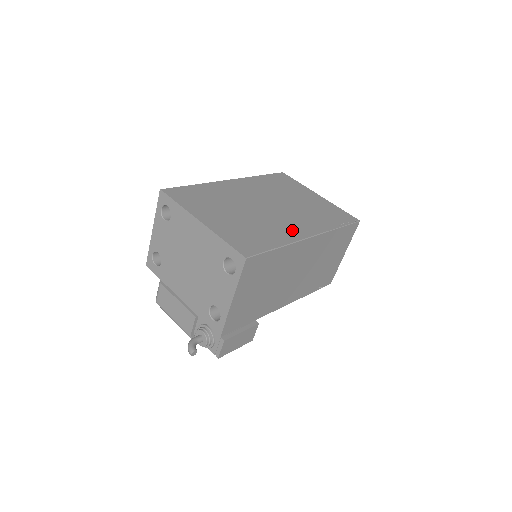
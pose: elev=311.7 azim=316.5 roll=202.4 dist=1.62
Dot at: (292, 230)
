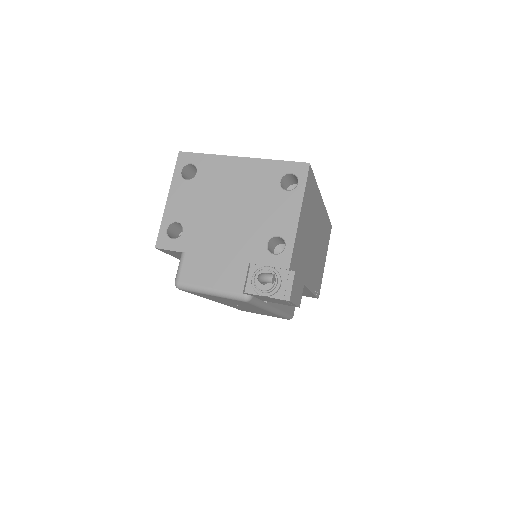
Dot at: occluded
